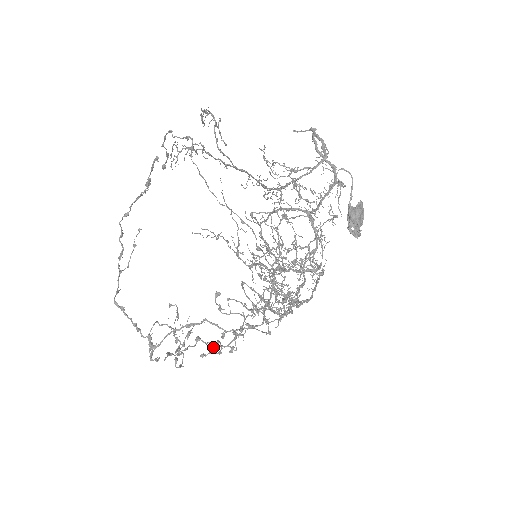
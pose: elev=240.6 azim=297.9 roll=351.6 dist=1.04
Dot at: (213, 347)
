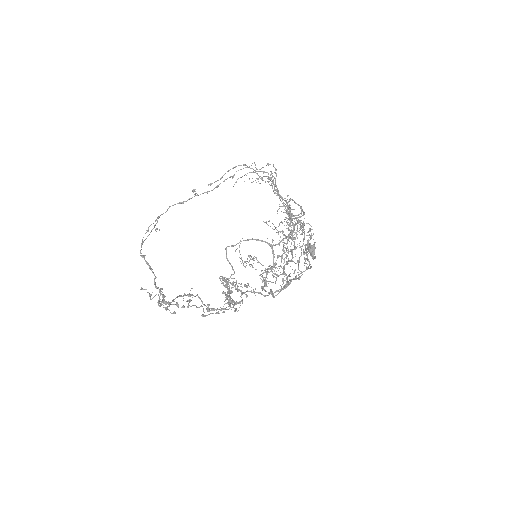
Dot at: (229, 304)
